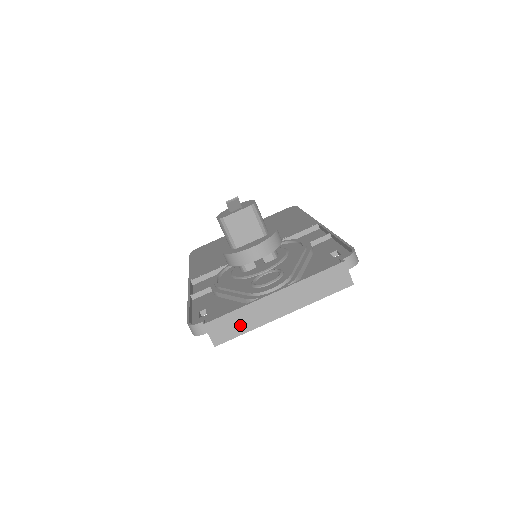
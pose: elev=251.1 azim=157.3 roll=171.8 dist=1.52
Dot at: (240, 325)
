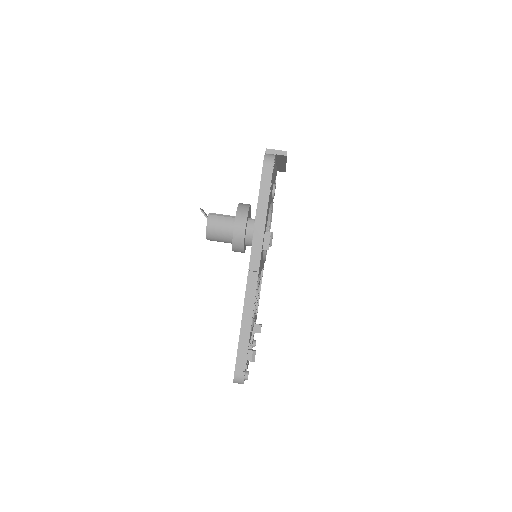
Dot at: occluded
